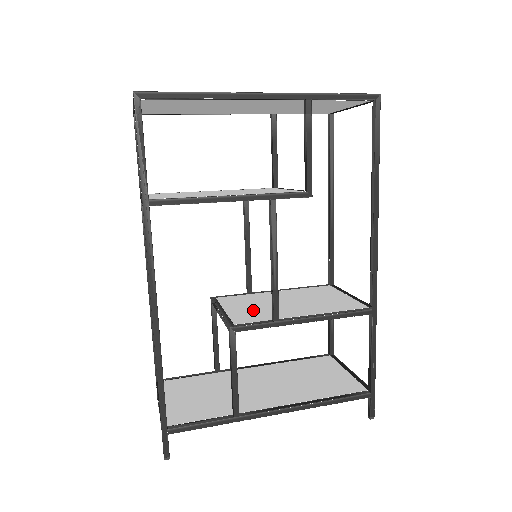
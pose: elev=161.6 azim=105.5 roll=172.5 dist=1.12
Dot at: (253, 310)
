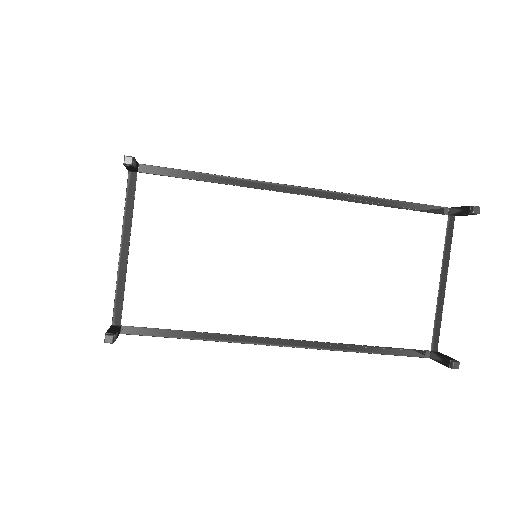
Dot at: occluded
